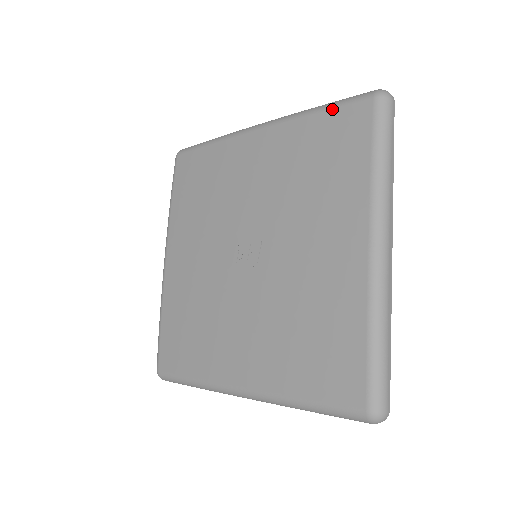
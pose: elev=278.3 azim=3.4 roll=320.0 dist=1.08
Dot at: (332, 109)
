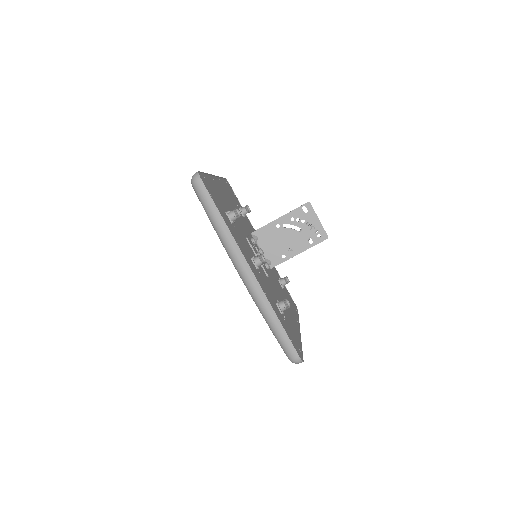
Dot at: occluded
